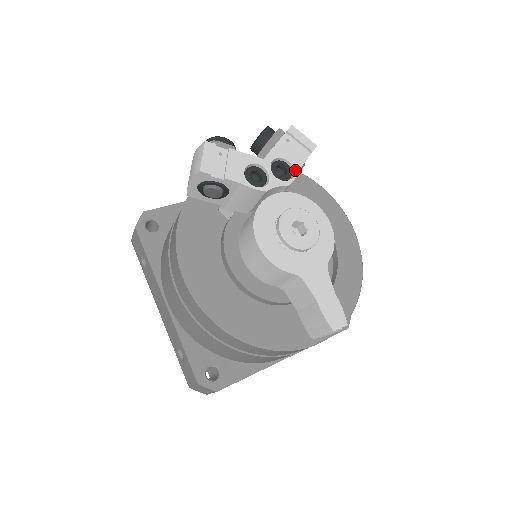
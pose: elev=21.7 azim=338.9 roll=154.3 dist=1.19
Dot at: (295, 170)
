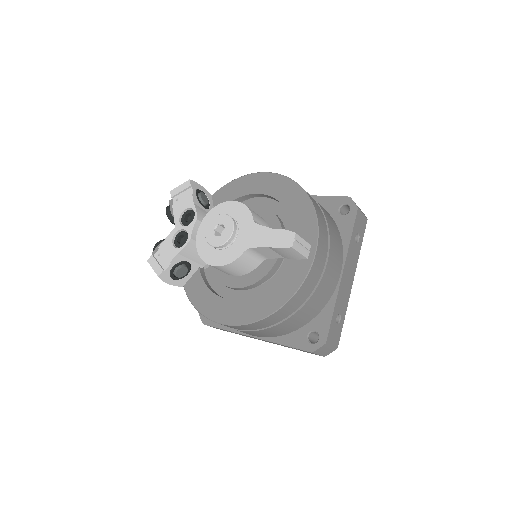
Dot at: (192, 208)
